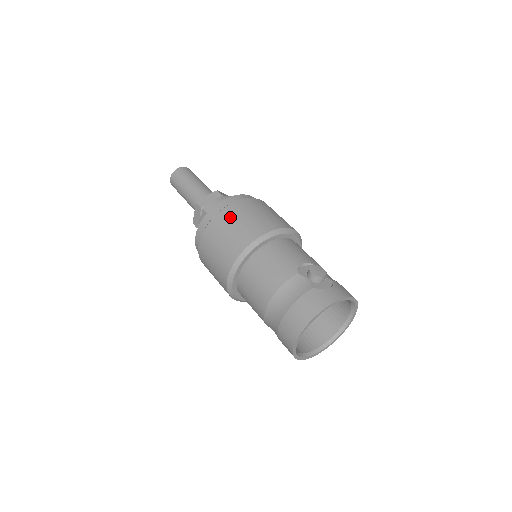
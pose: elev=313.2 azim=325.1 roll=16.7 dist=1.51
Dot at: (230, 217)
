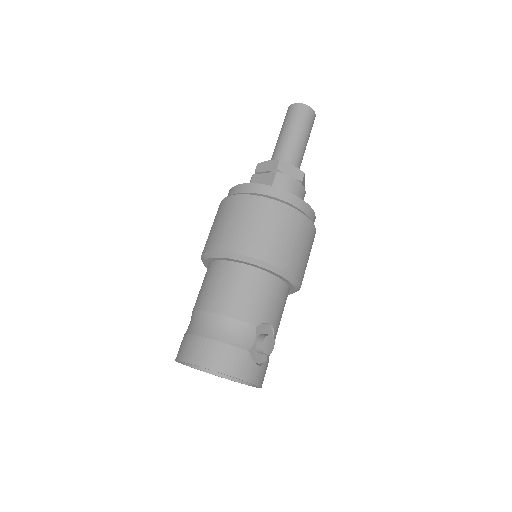
Dot at: (280, 218)
